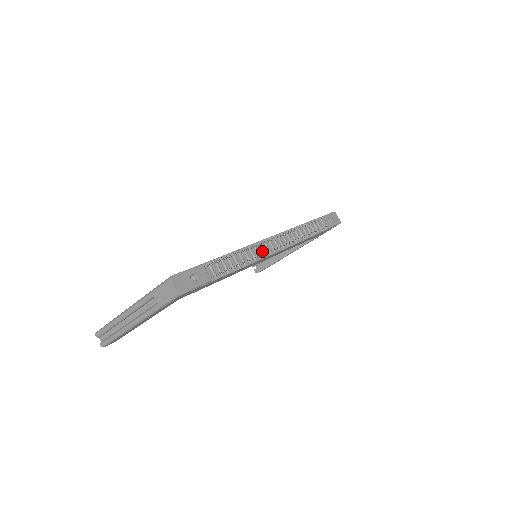
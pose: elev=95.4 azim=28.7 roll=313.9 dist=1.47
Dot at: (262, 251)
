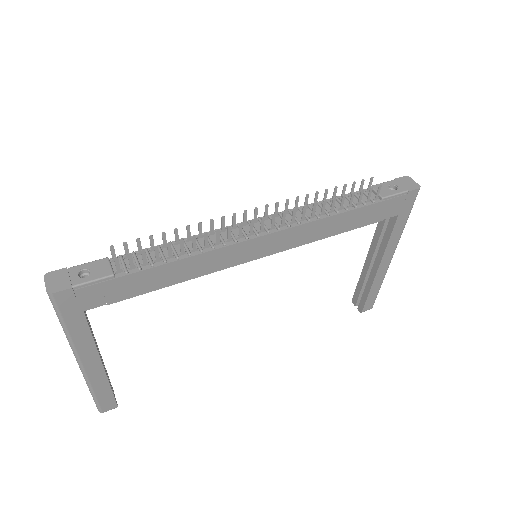
Dot at: (231, 236)
